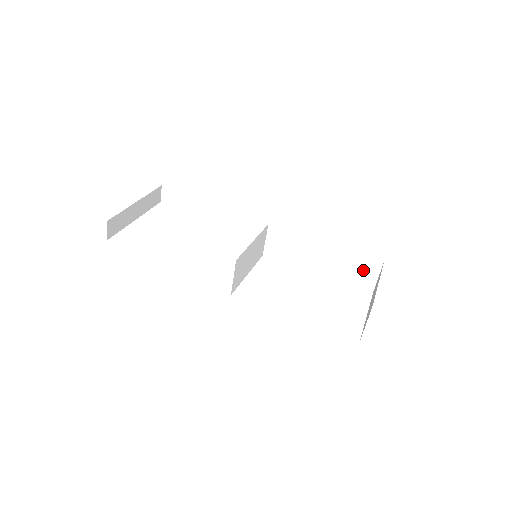
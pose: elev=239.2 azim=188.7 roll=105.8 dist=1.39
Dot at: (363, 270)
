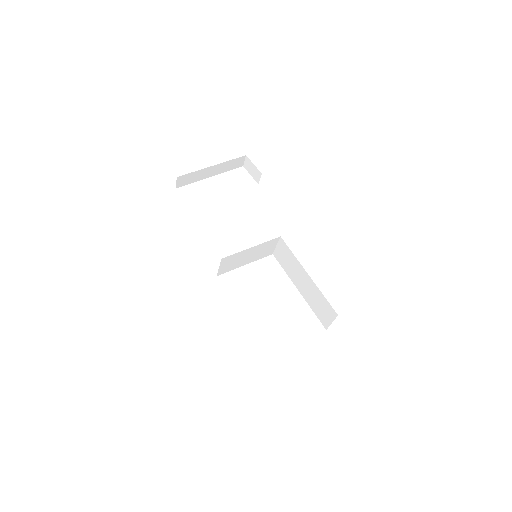
Dot at: (324, 311)
